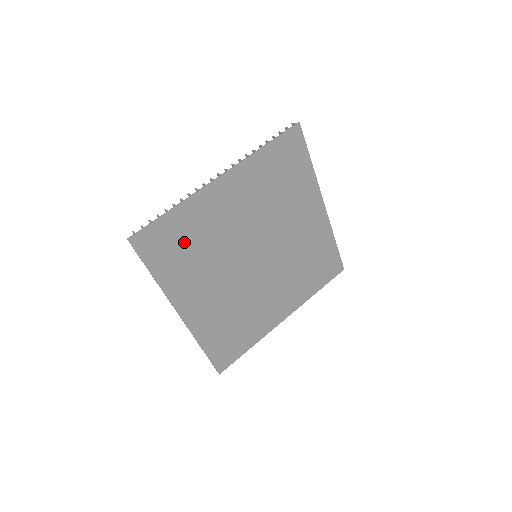
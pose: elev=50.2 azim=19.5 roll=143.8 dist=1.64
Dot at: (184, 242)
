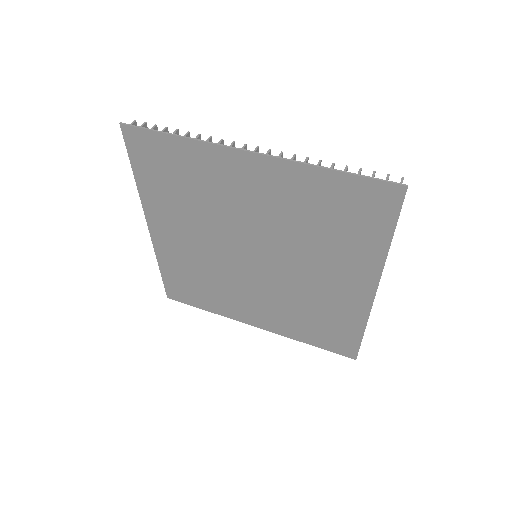
Dot at: (179, 176)
